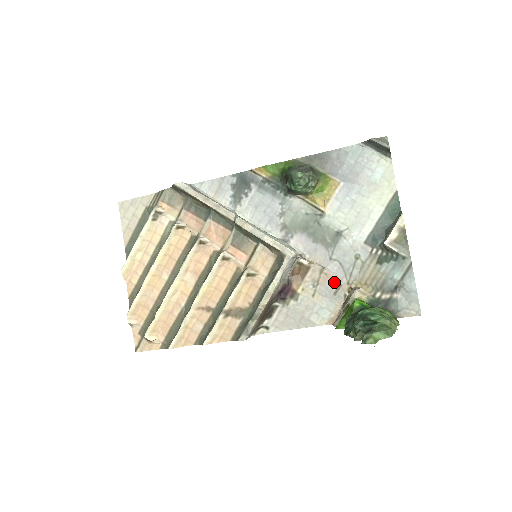
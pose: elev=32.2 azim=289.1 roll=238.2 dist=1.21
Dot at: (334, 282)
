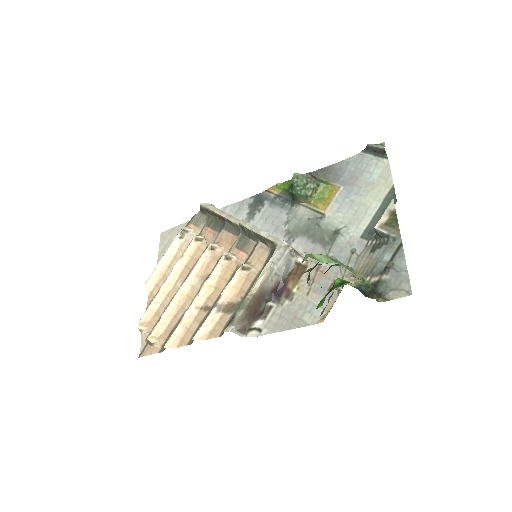
Dot at: (329, 278)
